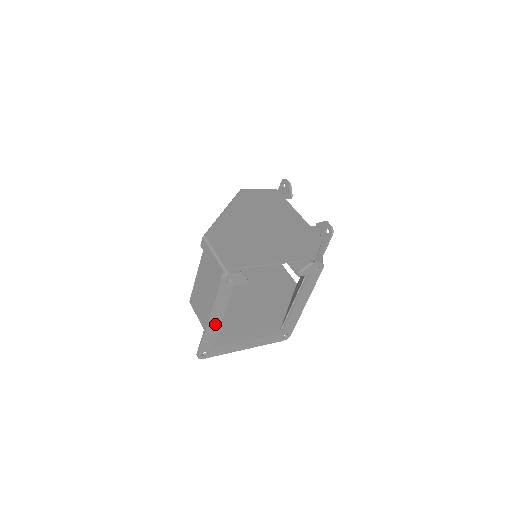
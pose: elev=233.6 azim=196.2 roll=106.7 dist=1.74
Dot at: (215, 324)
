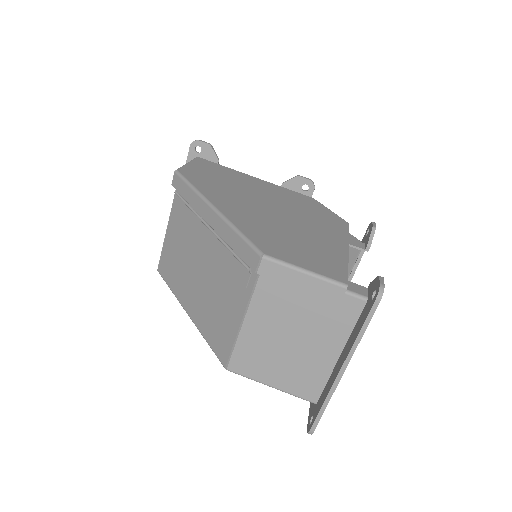
Dot at: occluded
